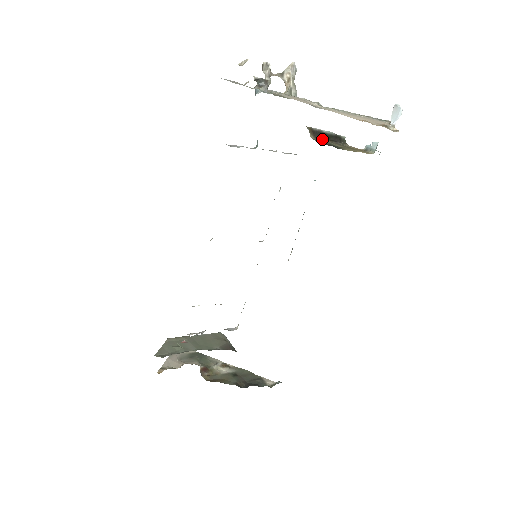
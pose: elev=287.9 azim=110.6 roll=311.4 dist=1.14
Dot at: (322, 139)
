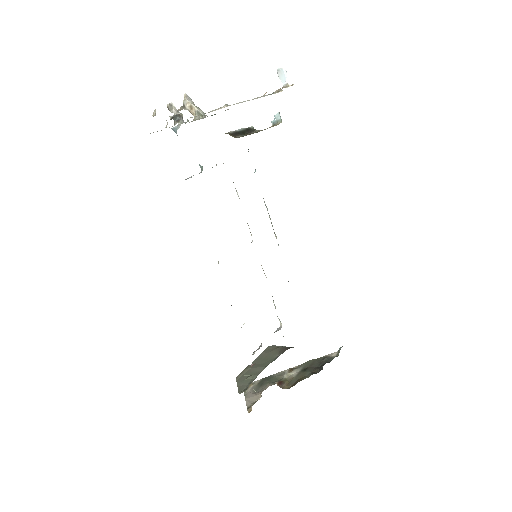
Dot at: (241, 136)
